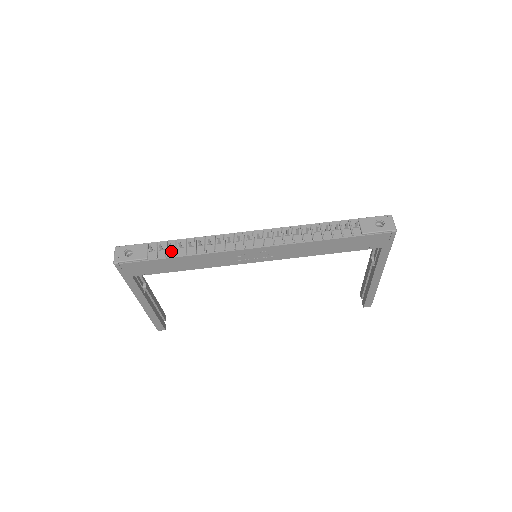
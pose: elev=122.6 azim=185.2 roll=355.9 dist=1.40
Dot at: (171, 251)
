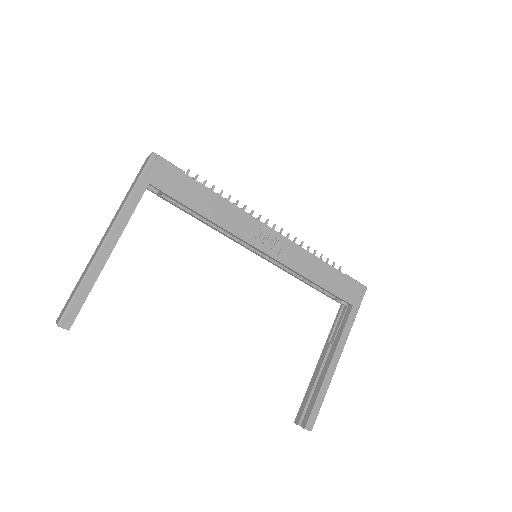
Dot at: occluded
